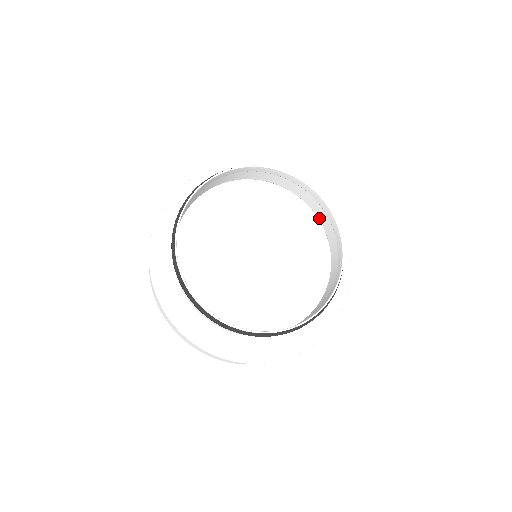
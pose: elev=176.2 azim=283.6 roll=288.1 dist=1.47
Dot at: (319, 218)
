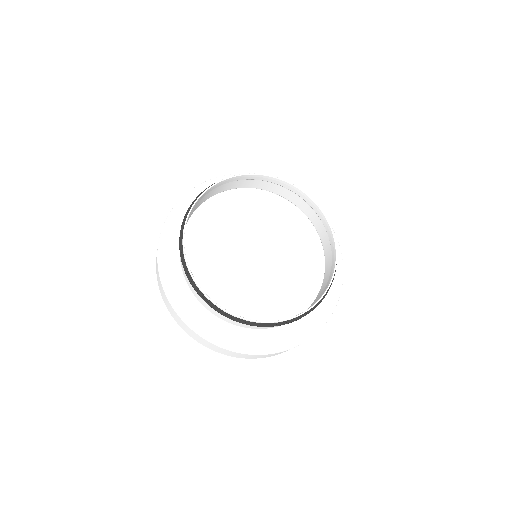
Dot at: (313, 224)
